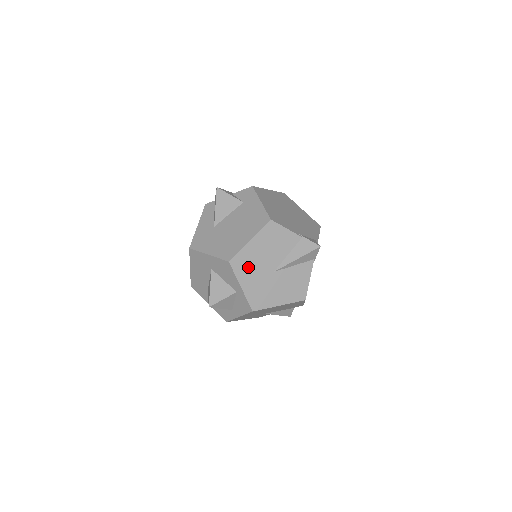
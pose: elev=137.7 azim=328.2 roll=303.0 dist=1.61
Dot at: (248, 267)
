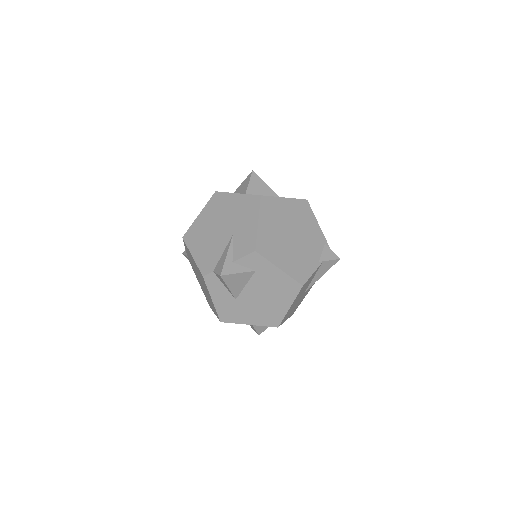
Dot at: (289, 313)
